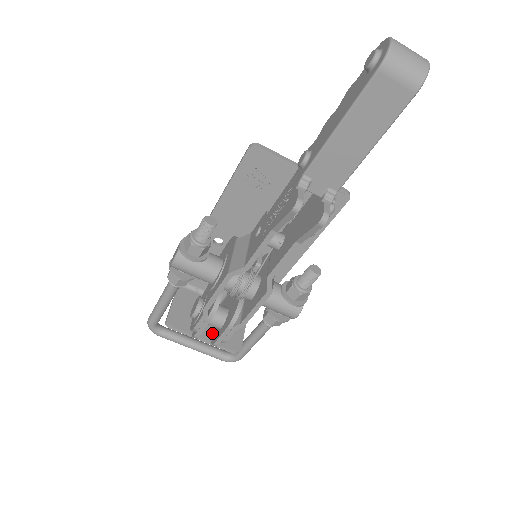
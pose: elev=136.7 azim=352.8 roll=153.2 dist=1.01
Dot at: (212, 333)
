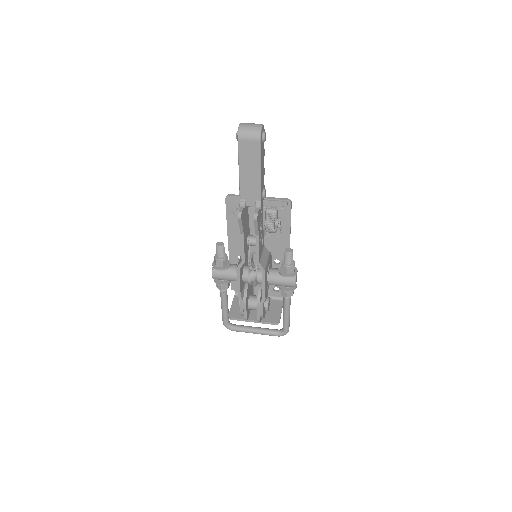
Dot at: occluded
